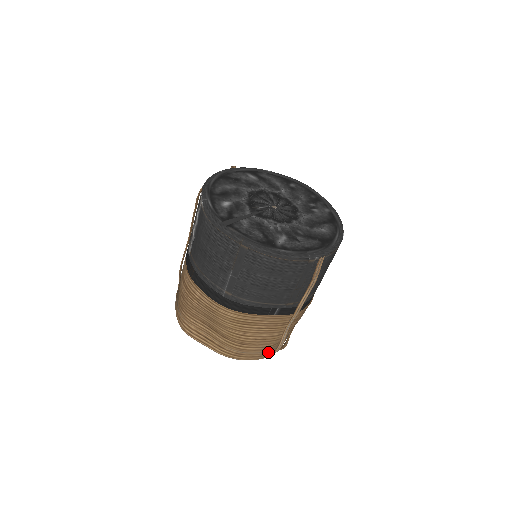
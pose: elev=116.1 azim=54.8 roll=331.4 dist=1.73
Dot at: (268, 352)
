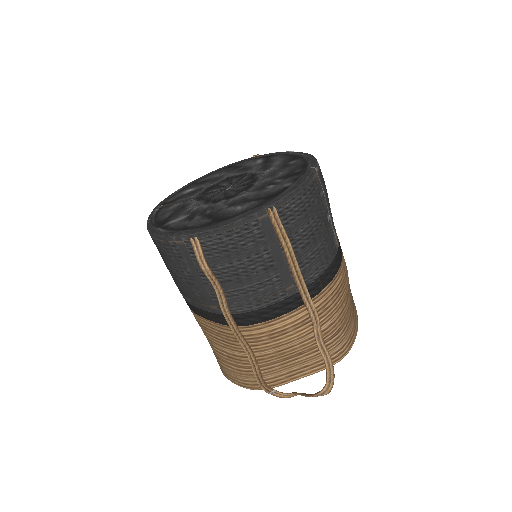
Dot at: (250, 381)
